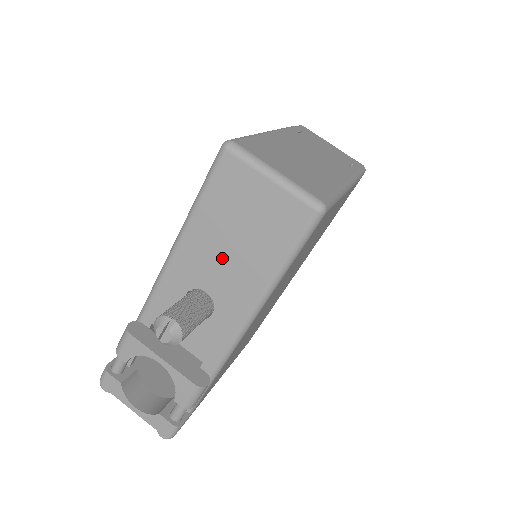
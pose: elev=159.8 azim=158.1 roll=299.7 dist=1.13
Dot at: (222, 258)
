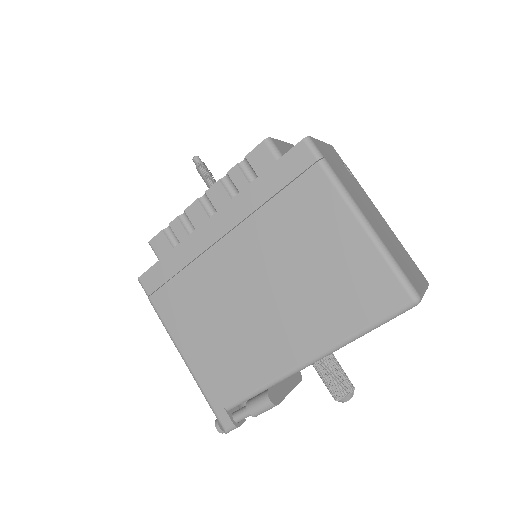
Dot at: occluded
